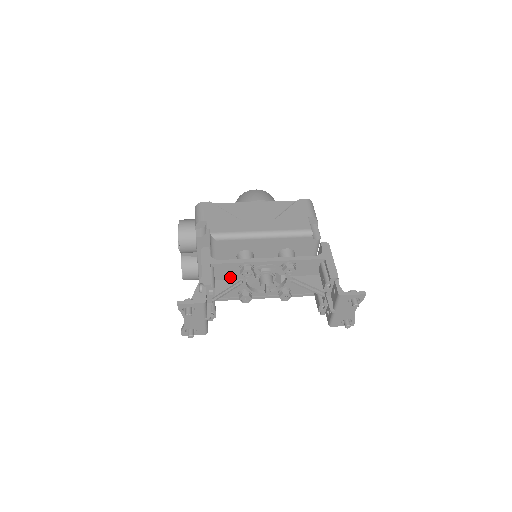
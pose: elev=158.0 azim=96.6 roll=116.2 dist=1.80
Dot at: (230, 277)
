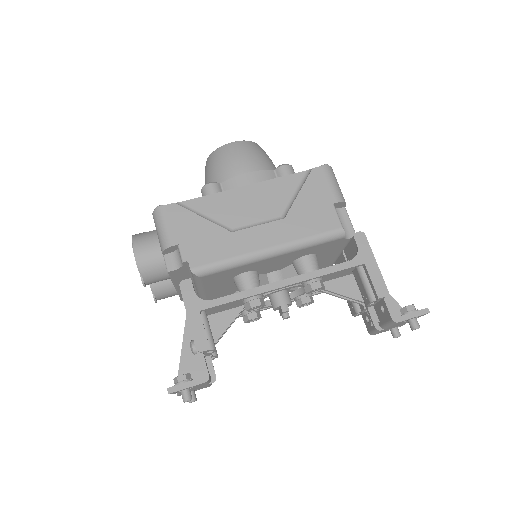
Dot at: (229, 308)
